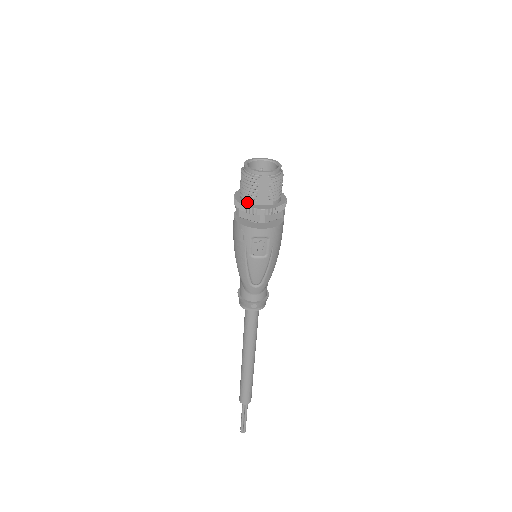
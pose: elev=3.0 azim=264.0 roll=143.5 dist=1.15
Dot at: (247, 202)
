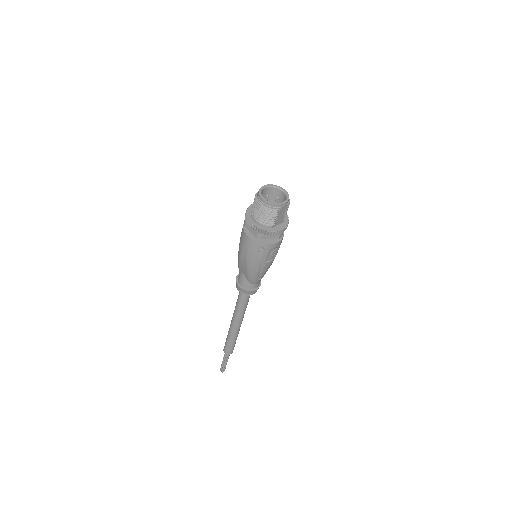
Dot at: (268, 227)
